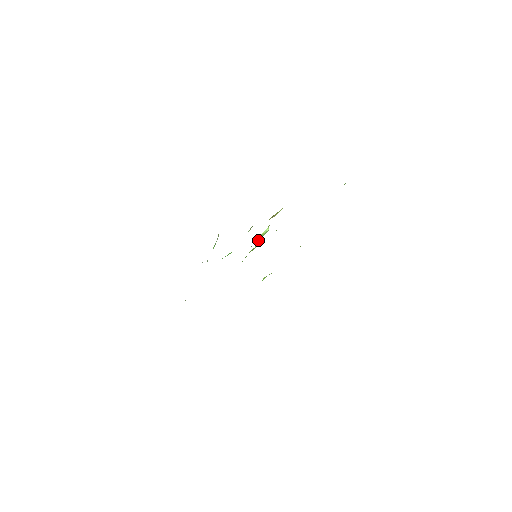
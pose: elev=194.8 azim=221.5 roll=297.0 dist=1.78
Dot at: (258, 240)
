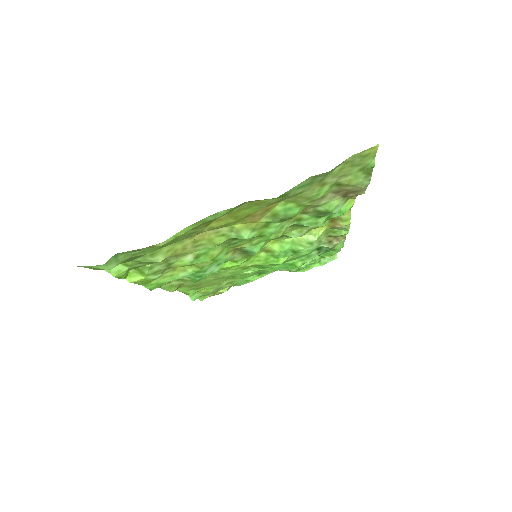
Dot at: (294, 246)
